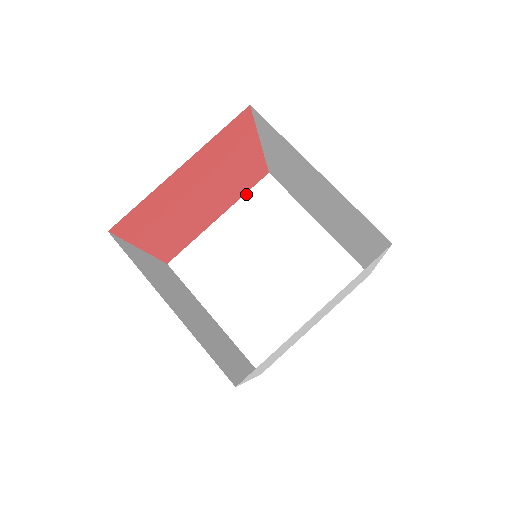
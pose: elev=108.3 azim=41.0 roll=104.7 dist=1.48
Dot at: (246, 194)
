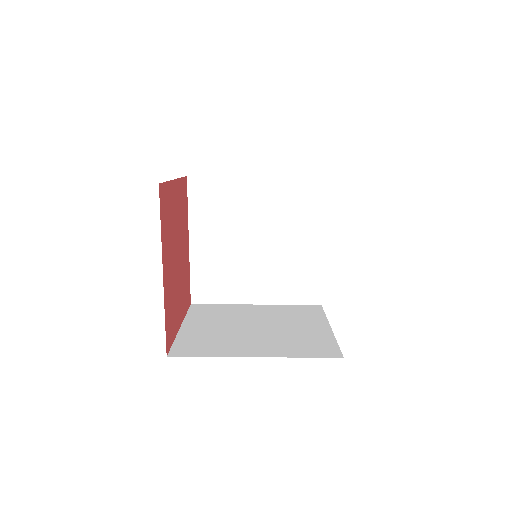
Dot at: (188, 207)
